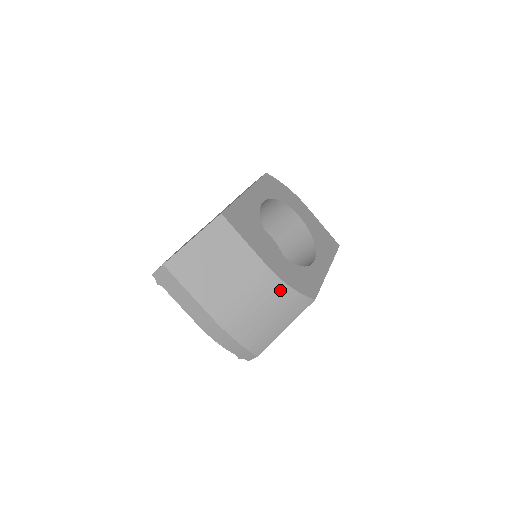
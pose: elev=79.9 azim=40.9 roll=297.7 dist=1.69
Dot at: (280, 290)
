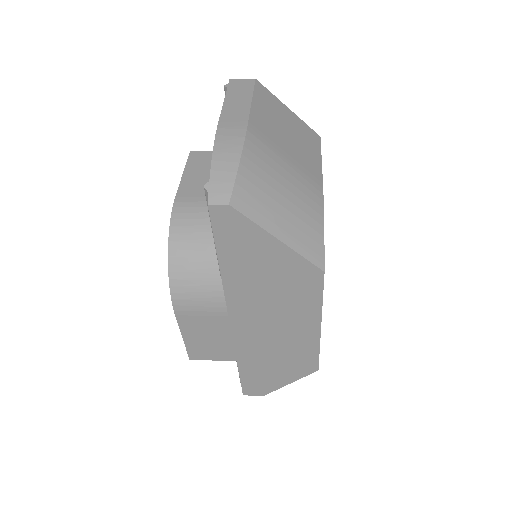
Dot at: (315, 207)
